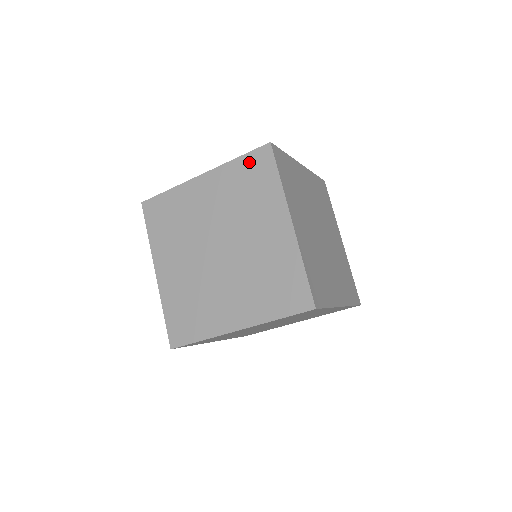
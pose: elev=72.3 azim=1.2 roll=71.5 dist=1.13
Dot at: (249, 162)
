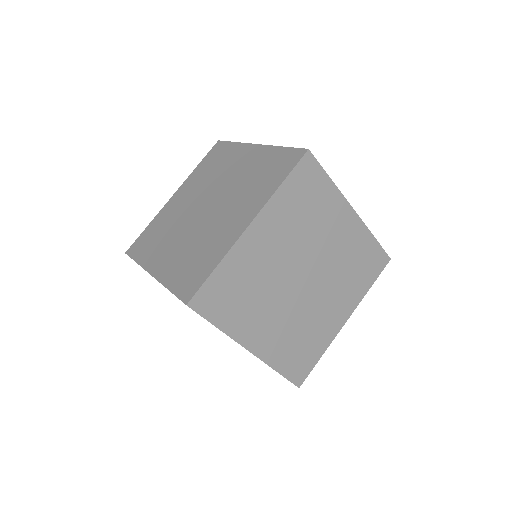
Dot at: (283, 155)
